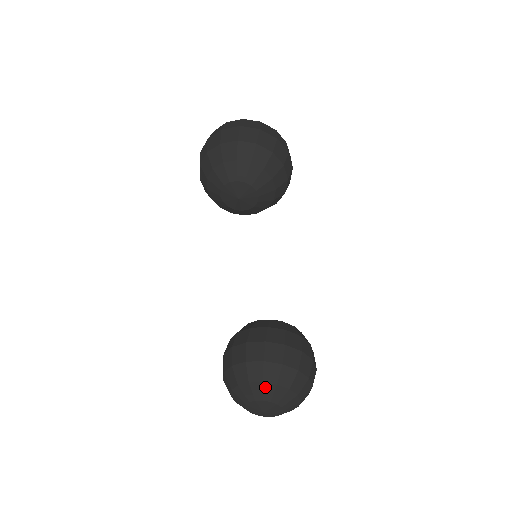
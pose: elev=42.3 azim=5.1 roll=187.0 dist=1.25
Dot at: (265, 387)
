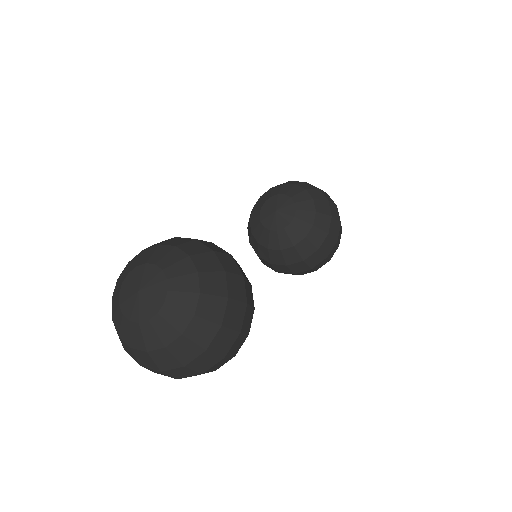
Dot at: (173, 252)
